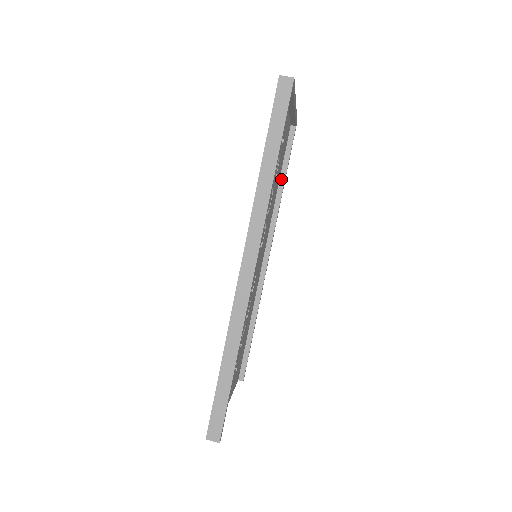
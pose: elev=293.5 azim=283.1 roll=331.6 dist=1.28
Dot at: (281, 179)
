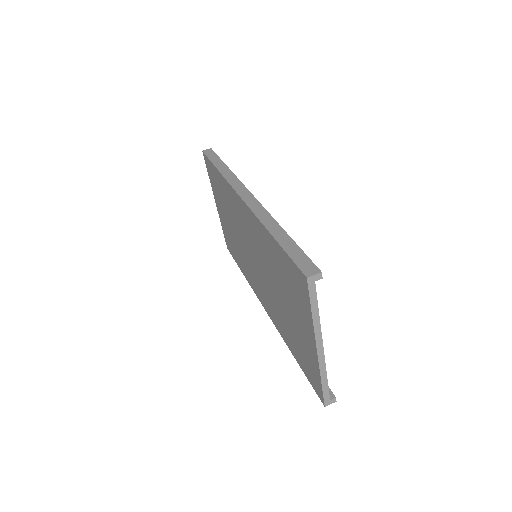
Dot at: occluded
